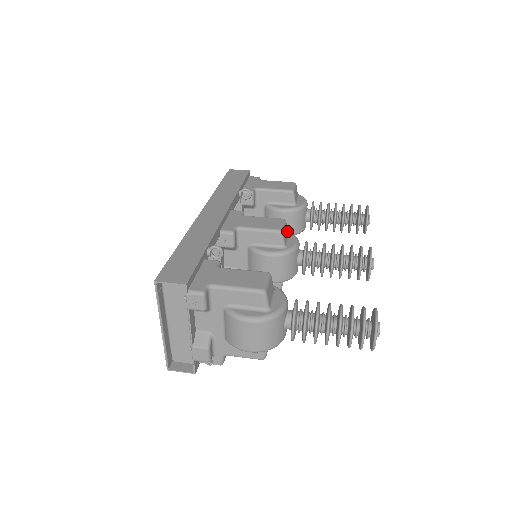
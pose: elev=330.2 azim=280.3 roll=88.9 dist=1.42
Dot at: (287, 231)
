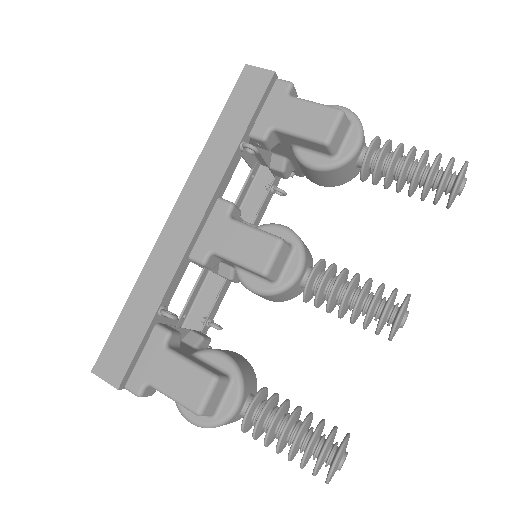
Dot at: (287, 250)
